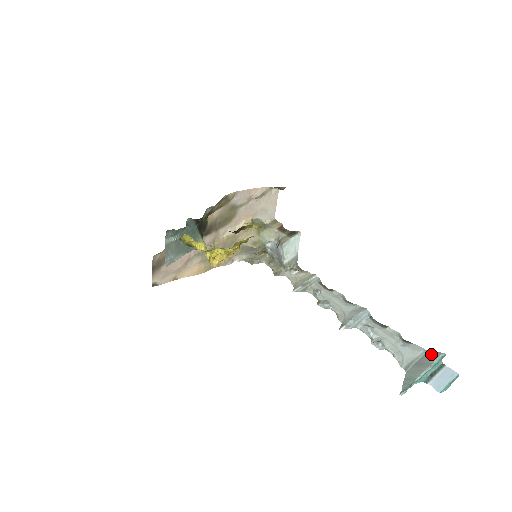
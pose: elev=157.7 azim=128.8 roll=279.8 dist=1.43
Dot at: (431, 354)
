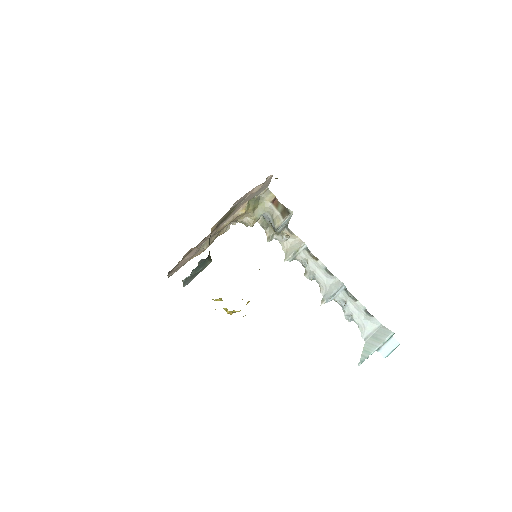
Dot at: (385, 330)
